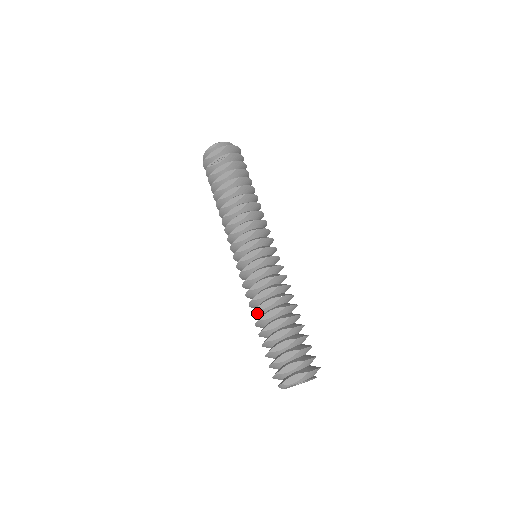
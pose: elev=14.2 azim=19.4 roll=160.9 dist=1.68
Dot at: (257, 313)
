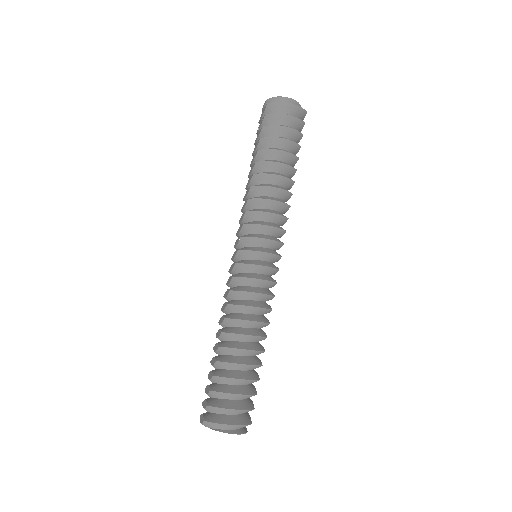
Dot at: occluded
